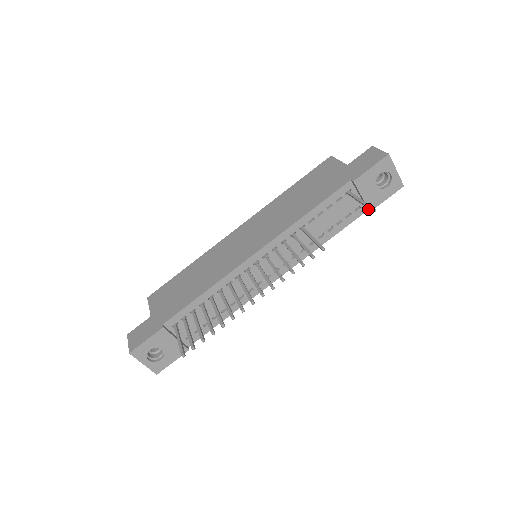
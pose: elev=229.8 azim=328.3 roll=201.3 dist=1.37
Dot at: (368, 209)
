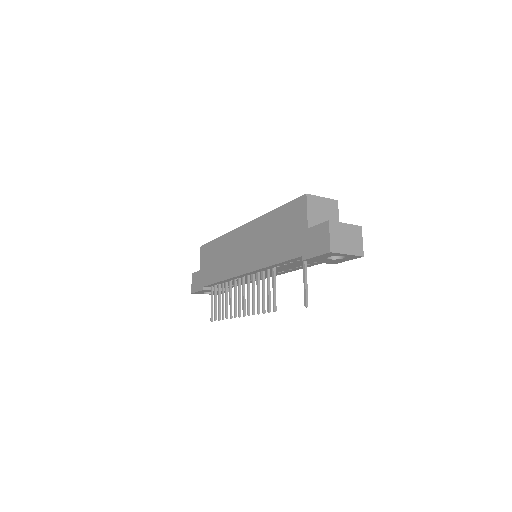
Dot at: (331, 263)
